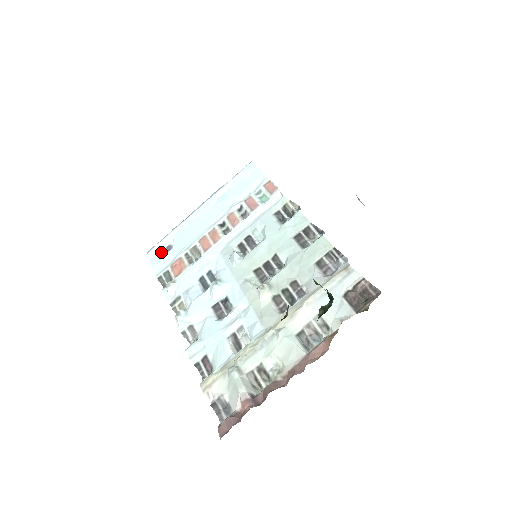
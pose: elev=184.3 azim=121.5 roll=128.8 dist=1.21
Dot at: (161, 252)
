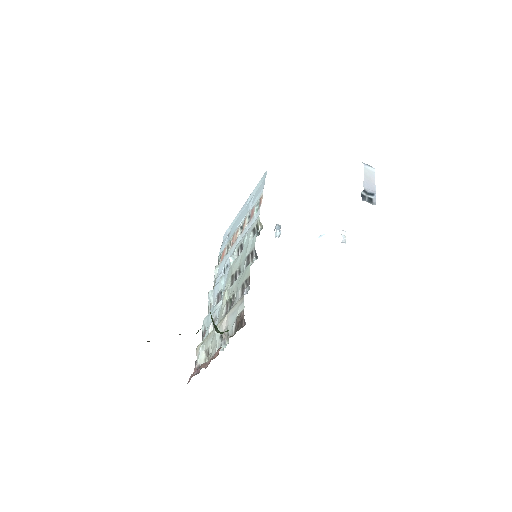
Dot at: (226, 237)
